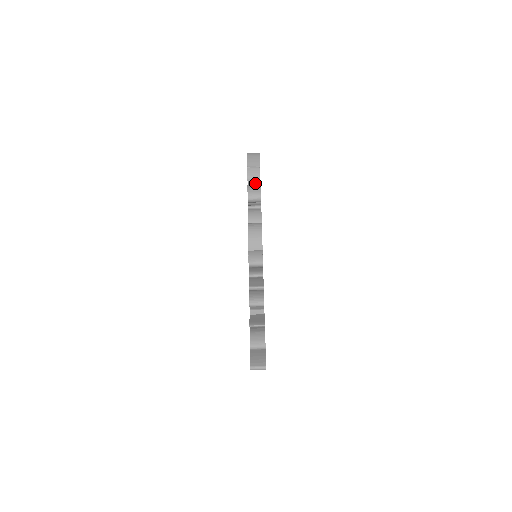
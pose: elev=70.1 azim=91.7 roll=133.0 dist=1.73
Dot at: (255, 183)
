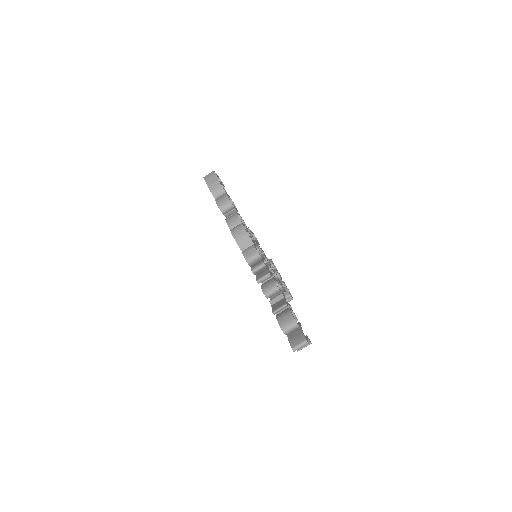
Dot at: (221, 196)
